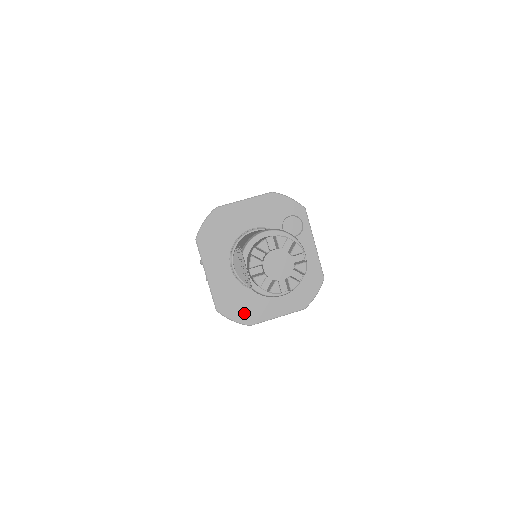
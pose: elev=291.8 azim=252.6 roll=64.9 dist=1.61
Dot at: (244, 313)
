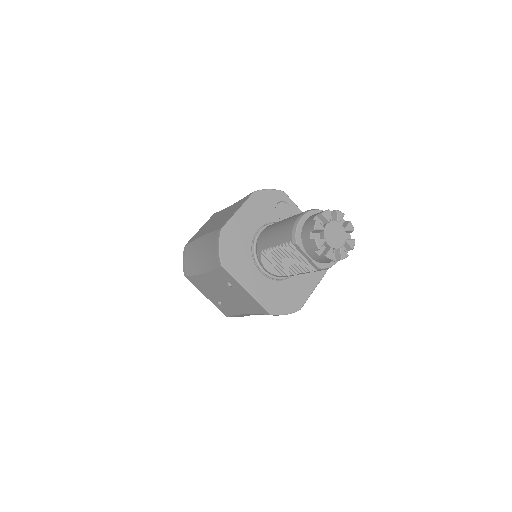
Dot at: (291, 303)
